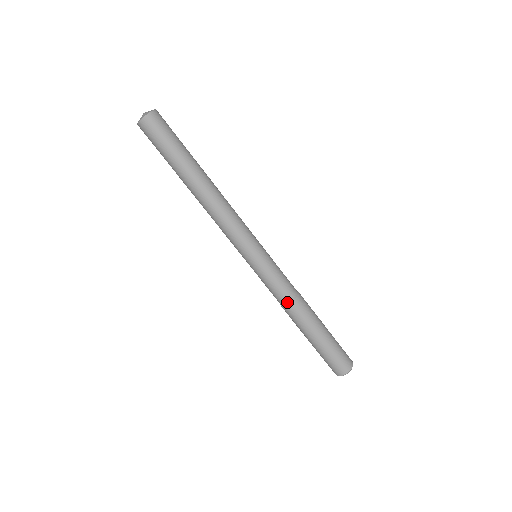
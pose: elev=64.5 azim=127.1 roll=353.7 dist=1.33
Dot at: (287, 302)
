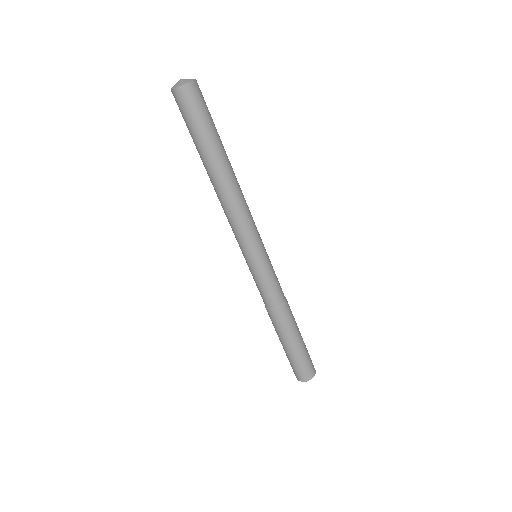
Dot at: (275, 307)
